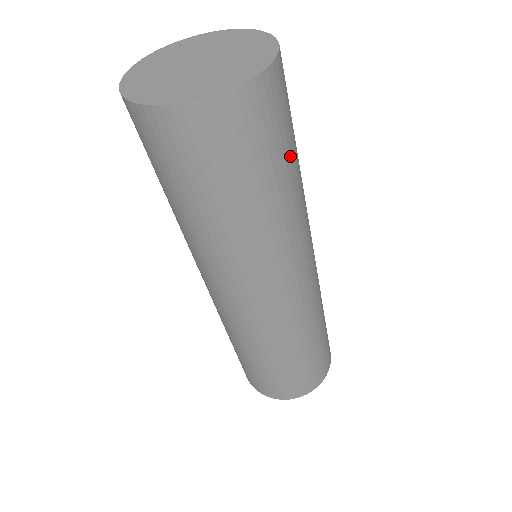
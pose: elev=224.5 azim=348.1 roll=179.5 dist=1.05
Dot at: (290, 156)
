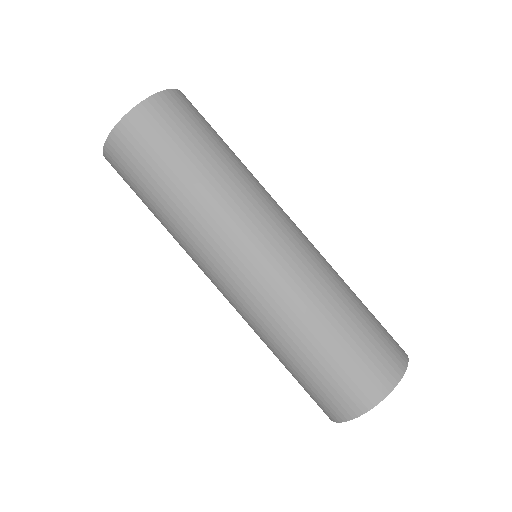
Dot at: (183, 160)
